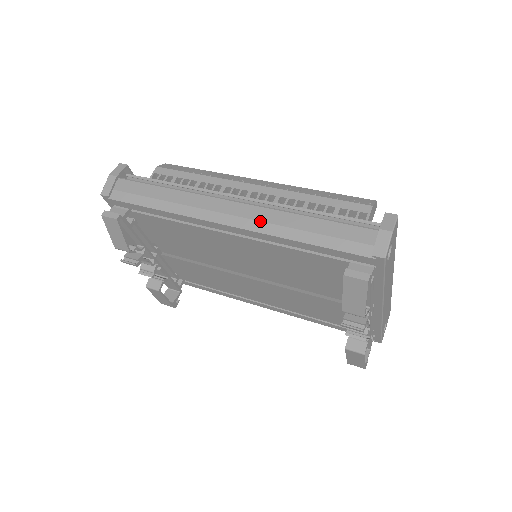
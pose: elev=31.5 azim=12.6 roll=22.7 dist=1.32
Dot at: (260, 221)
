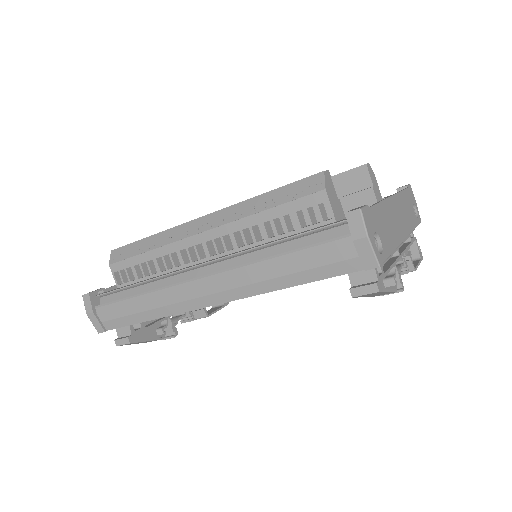
Dot at: (239, 287)
